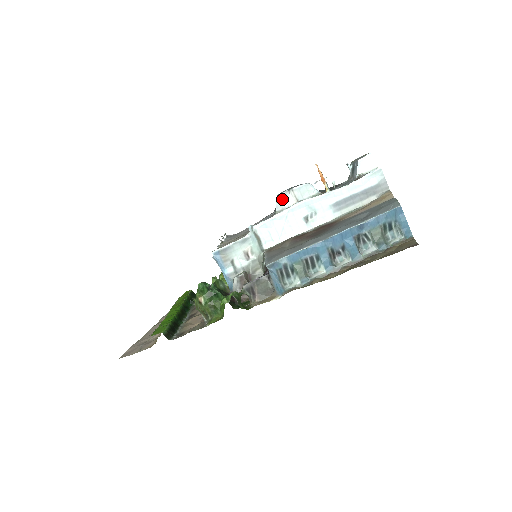
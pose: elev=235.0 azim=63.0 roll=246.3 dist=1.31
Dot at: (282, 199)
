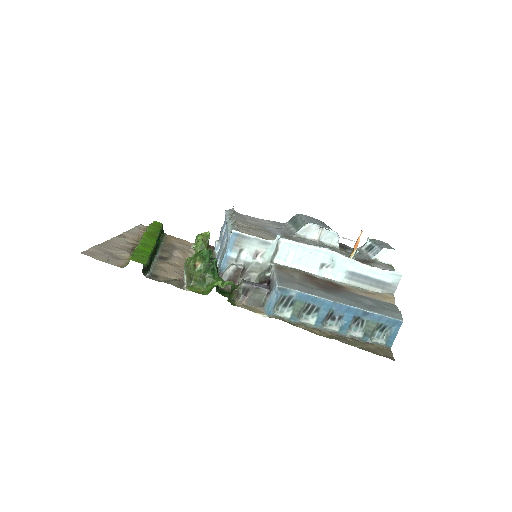
Dot at: (309, 228)
